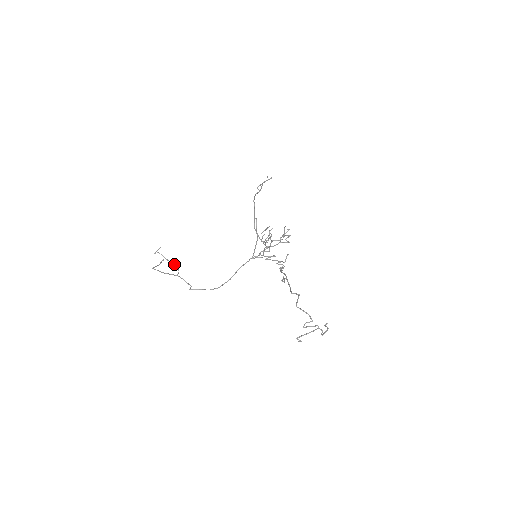
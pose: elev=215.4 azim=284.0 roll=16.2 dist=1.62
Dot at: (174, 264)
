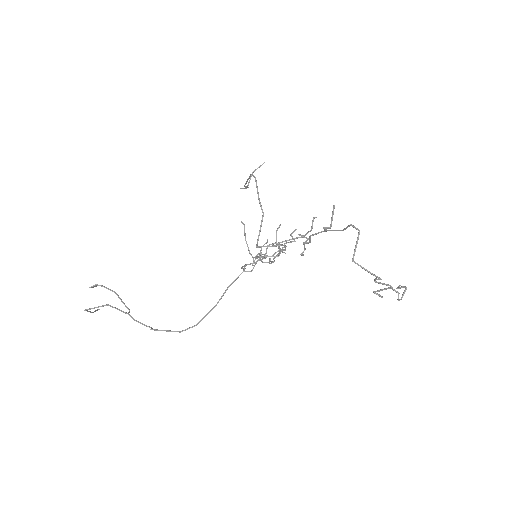
Dot at: occluded
